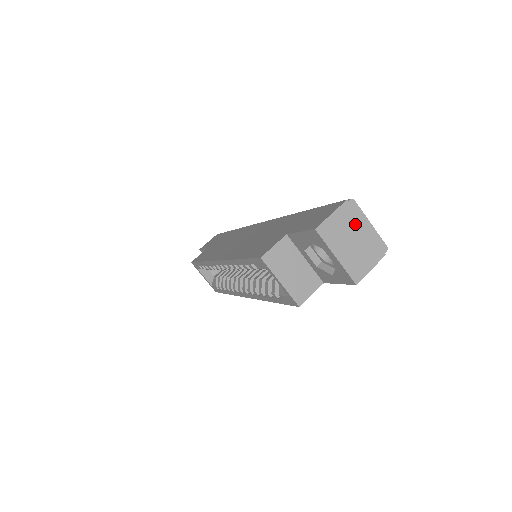
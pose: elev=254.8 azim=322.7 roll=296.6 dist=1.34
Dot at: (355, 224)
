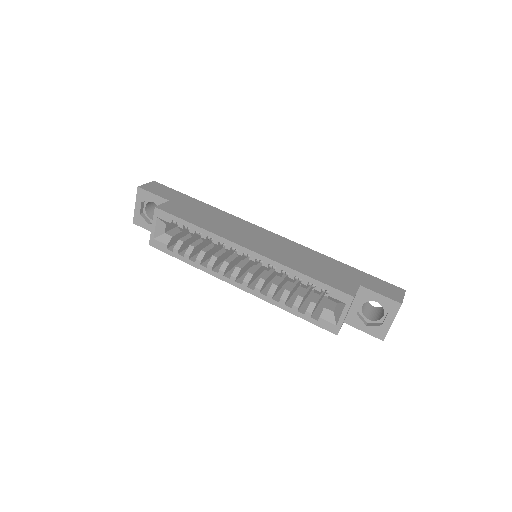
Dot at: occluded
